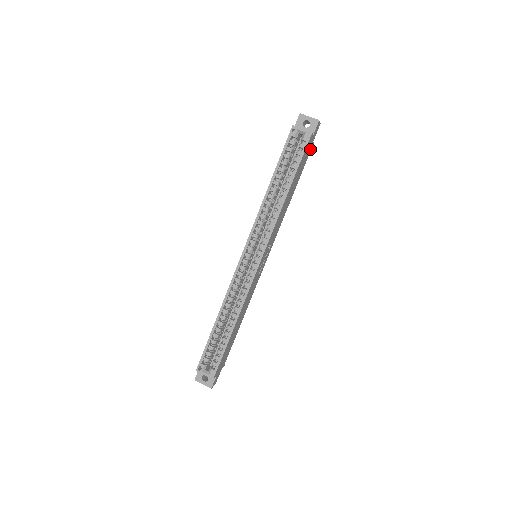
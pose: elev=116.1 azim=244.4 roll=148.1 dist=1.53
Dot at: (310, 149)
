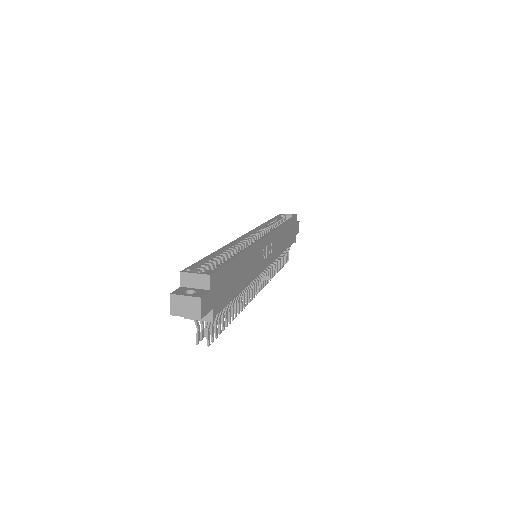
Dot at: (294, 238)
